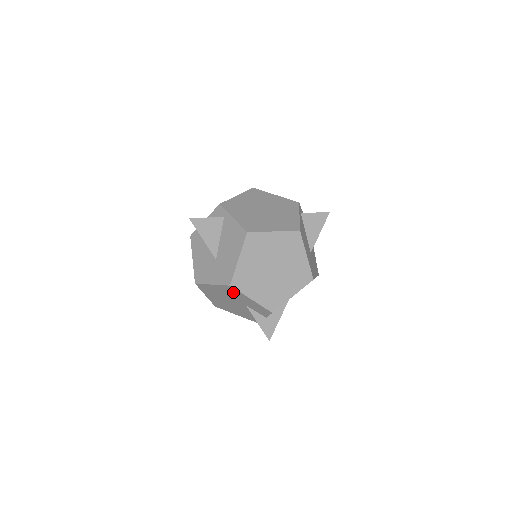
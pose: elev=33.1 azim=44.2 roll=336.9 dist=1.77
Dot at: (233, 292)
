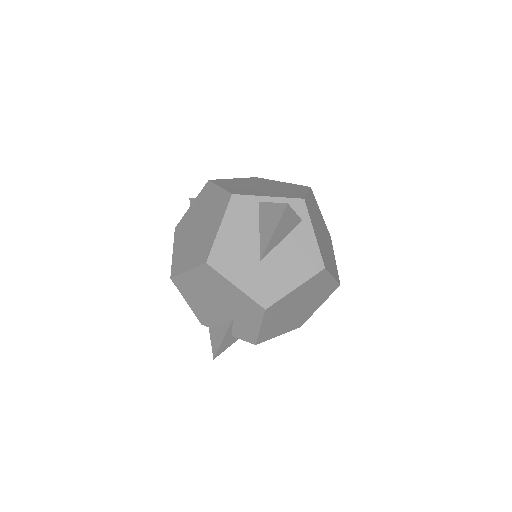
Dot at: (251, 310)
